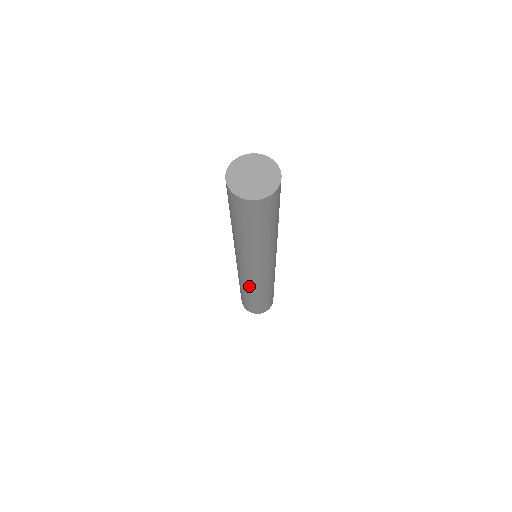
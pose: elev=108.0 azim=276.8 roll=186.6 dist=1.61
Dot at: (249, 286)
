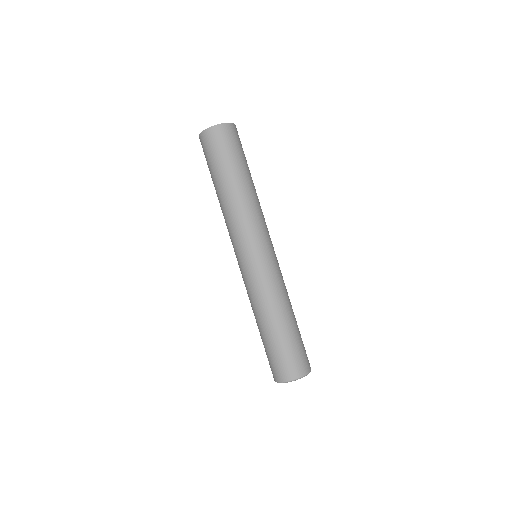
Dot at: (270, 289)
